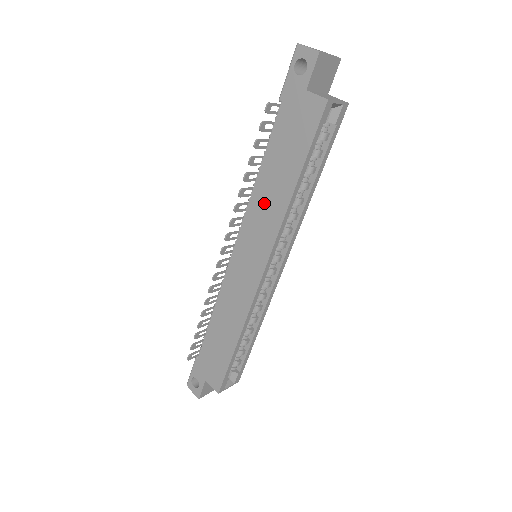
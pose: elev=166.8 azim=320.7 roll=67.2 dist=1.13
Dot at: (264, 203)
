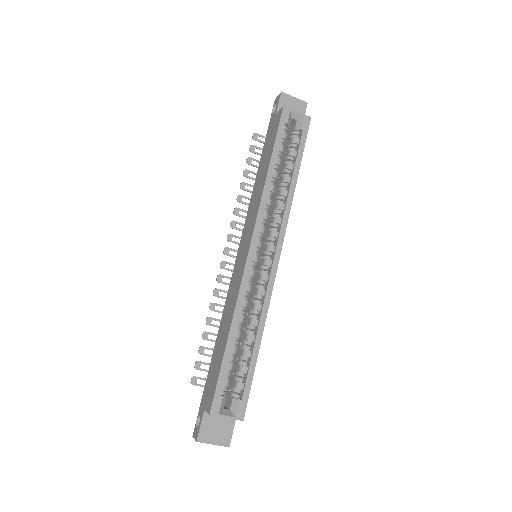
Dot at: (254, 199)
